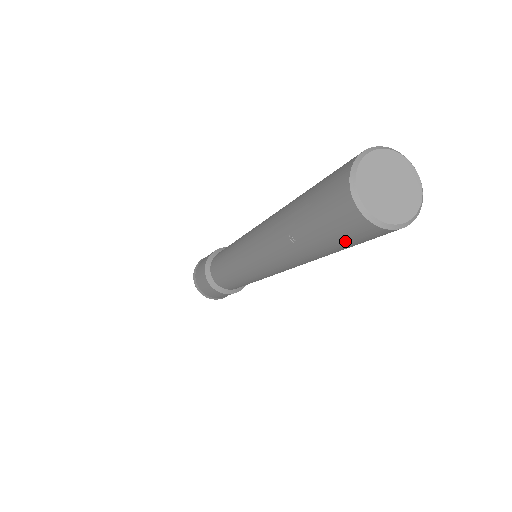
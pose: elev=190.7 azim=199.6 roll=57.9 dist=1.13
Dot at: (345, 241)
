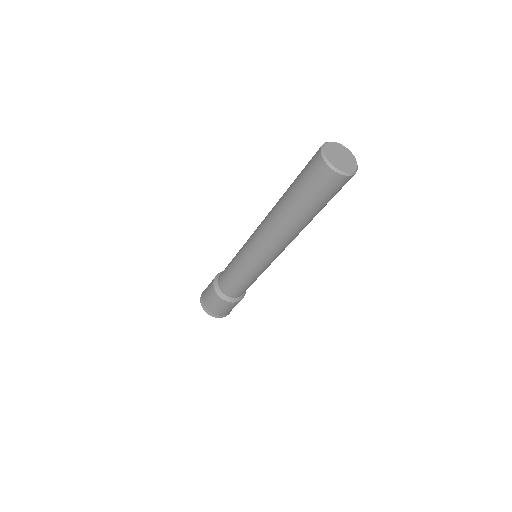
Dot at: (320, 194)
